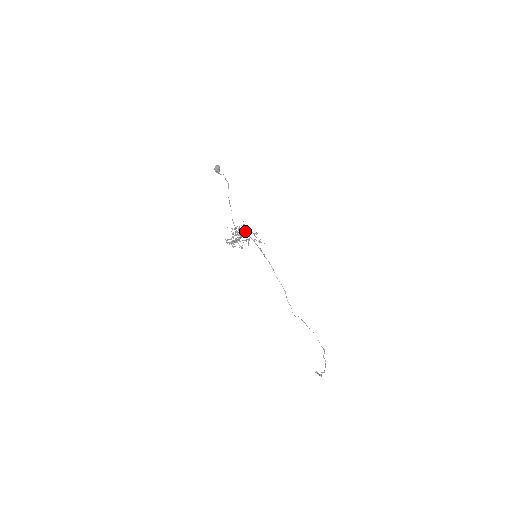
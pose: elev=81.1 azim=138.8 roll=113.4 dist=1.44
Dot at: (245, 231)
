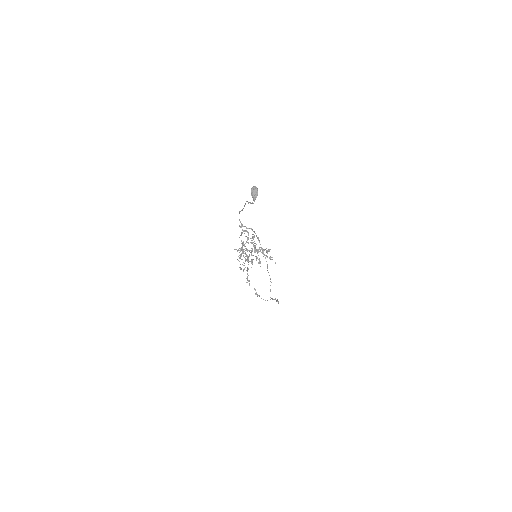
Dot at: occluded
